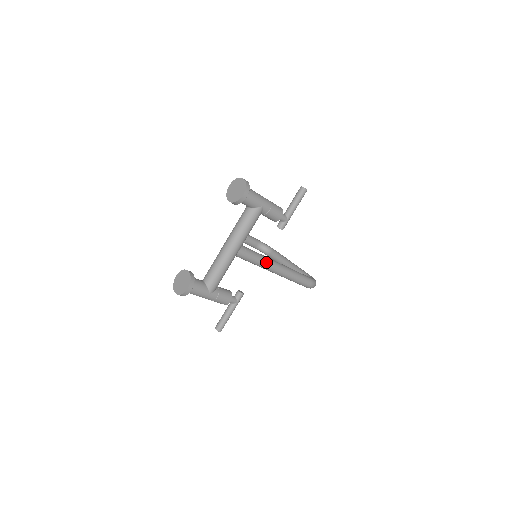
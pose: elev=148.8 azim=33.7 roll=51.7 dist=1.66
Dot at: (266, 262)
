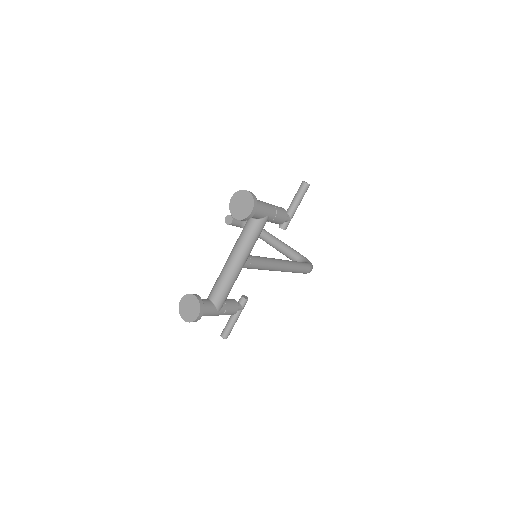
Dot at: (270, 265)
